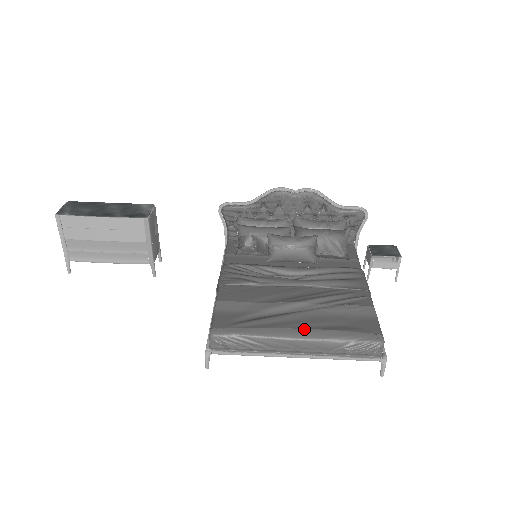
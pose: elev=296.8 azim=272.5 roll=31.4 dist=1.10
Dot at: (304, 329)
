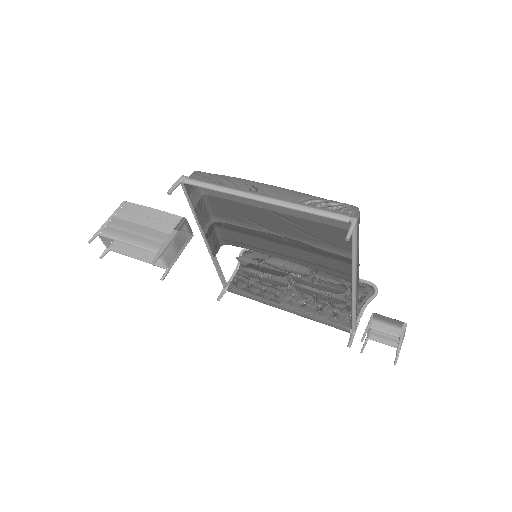
Dot at: occluded
